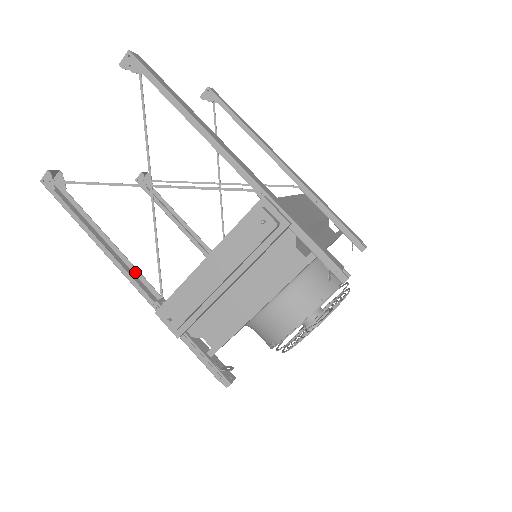
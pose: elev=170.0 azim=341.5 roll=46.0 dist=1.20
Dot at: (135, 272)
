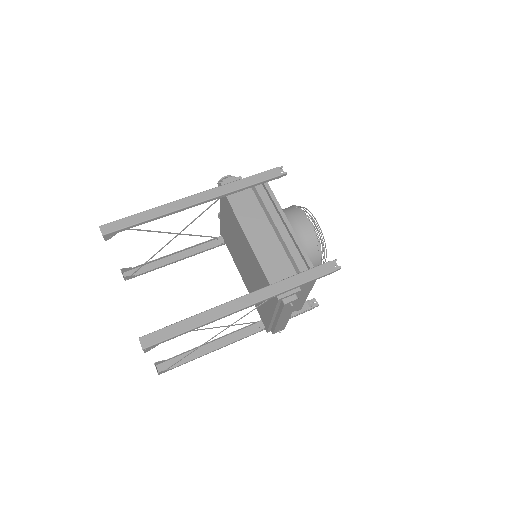
Dot at: (234, 332)
